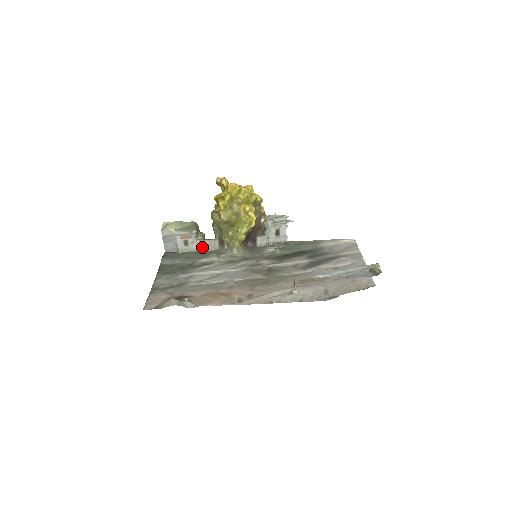
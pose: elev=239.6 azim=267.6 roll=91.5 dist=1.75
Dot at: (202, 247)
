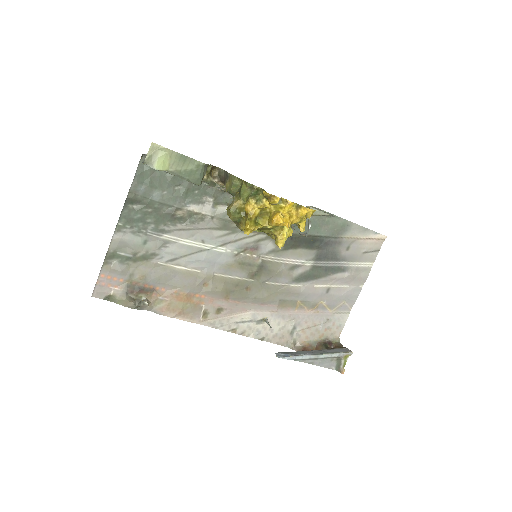
Dot at: occluded
